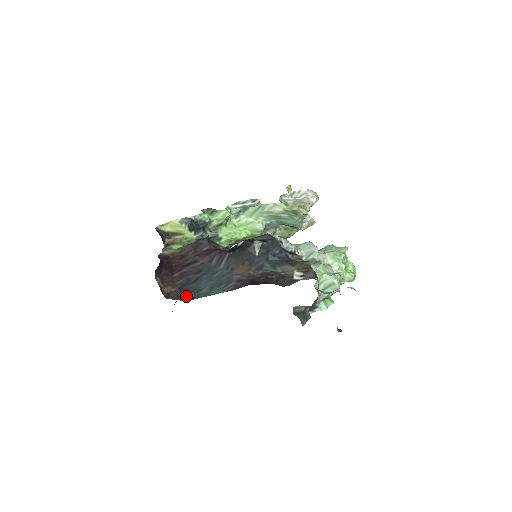
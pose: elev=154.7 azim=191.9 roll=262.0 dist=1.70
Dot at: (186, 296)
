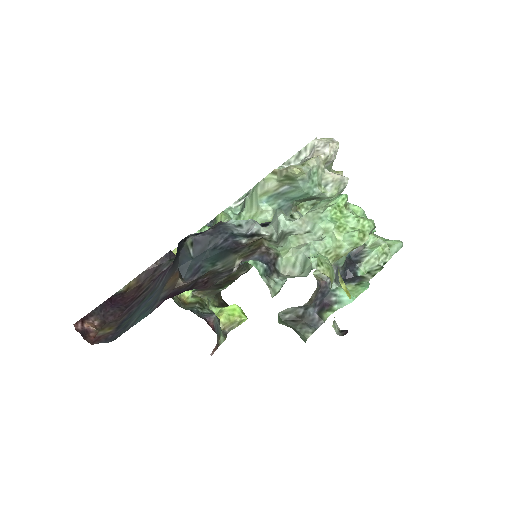
Dot at: (116, 335)
